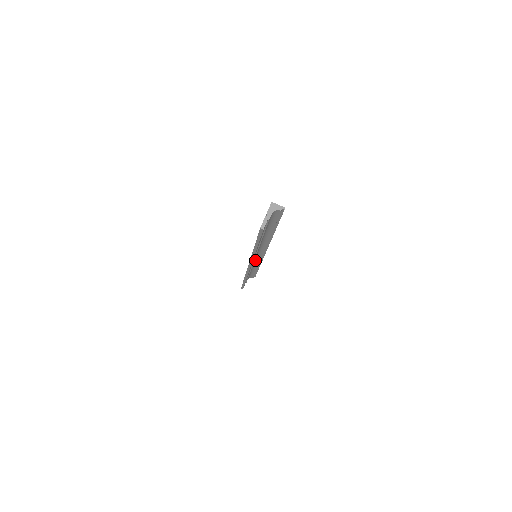
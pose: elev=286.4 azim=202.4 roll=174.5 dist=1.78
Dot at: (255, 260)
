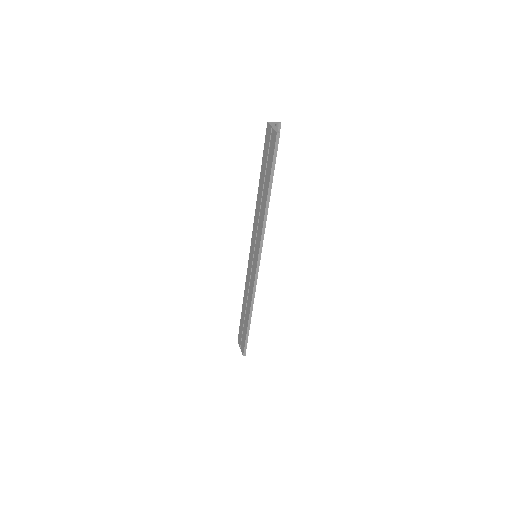
Dot at: occluded
